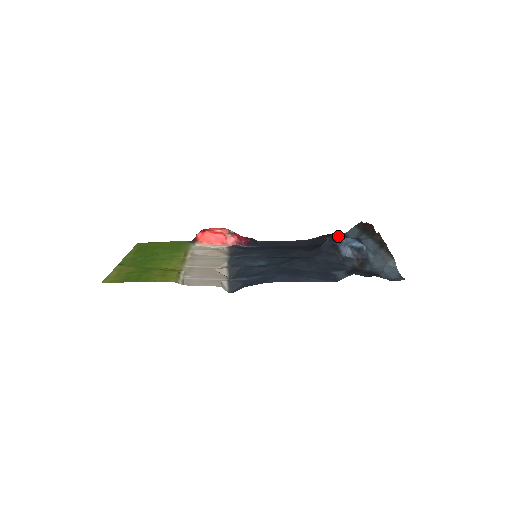
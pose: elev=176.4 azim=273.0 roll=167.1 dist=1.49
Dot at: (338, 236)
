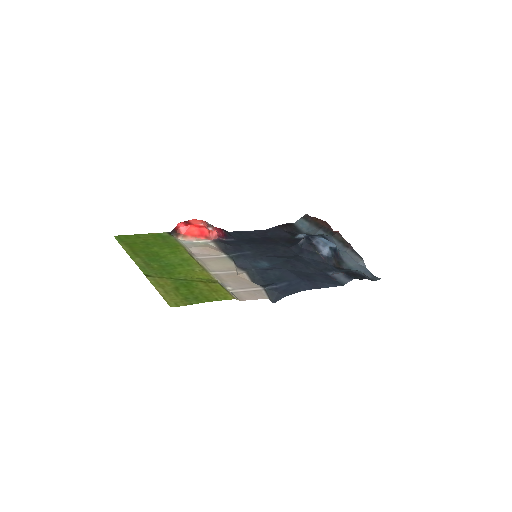
Dot at: (291, 227)
